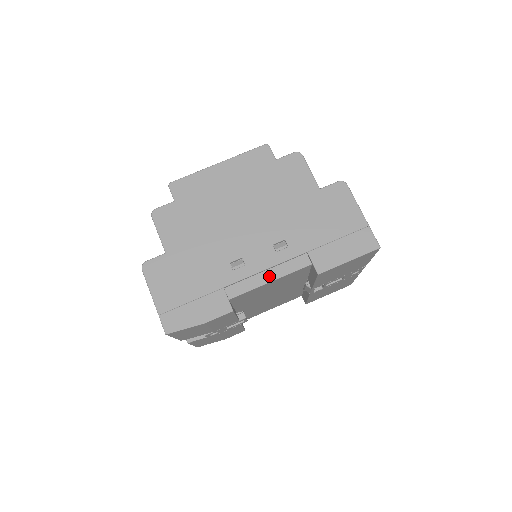
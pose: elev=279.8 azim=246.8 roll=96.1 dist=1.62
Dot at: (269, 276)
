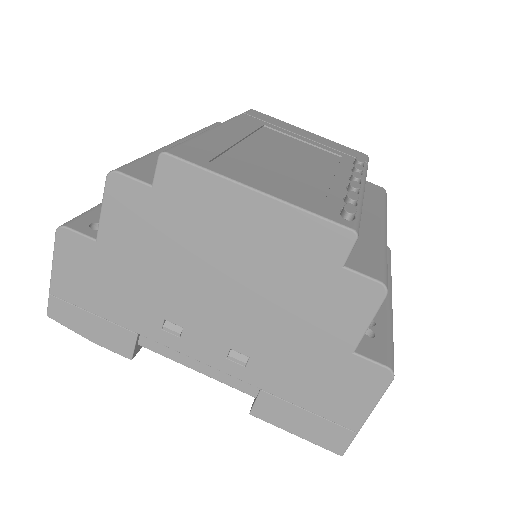
Dot at: (199, 365)
